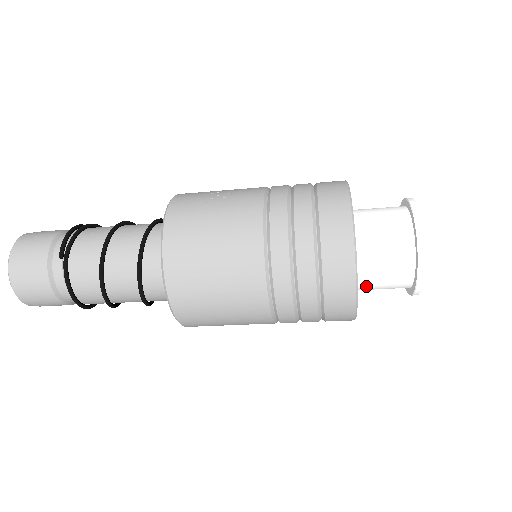
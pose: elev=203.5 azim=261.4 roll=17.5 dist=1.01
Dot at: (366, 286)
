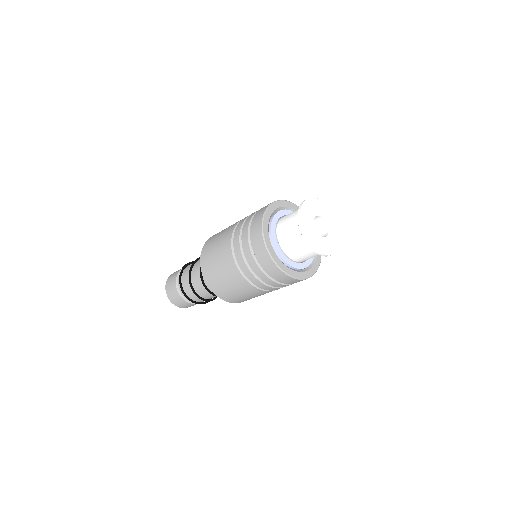
Dot at: (286, 246)
